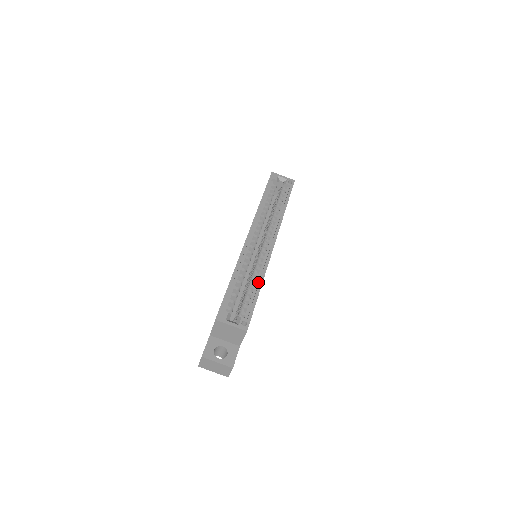
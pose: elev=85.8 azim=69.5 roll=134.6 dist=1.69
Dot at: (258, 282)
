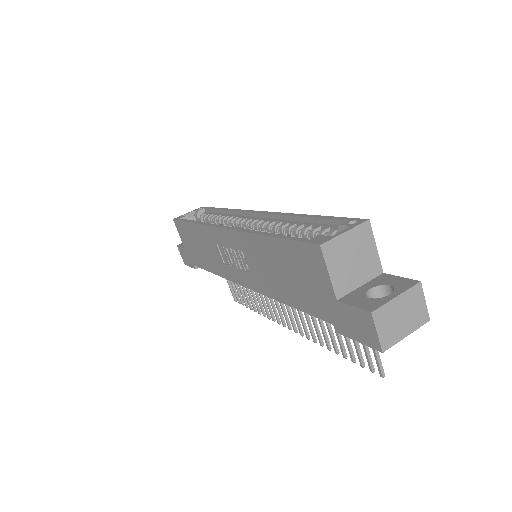
Dot at: (297, 222)
